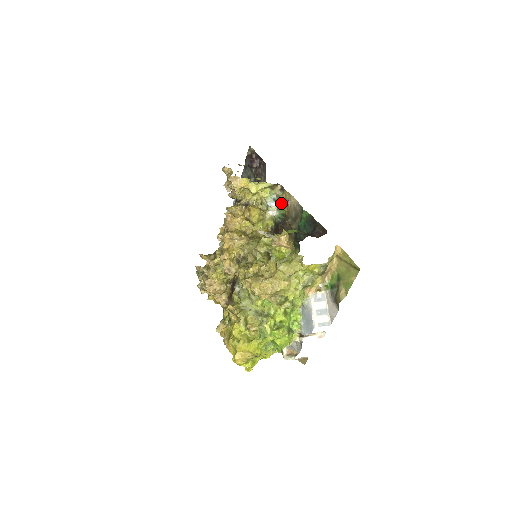
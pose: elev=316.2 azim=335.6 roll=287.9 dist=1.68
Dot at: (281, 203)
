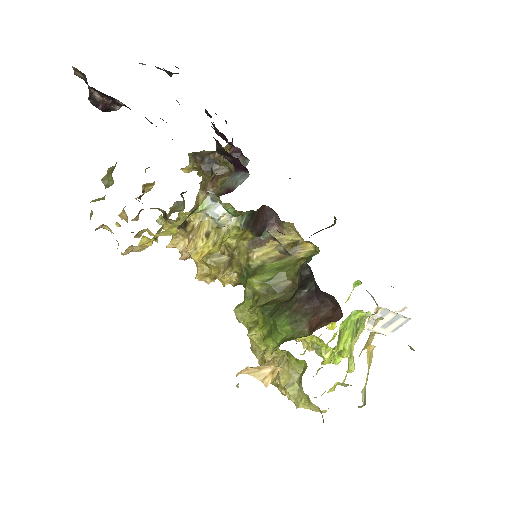
Dot at: (230, 211)
